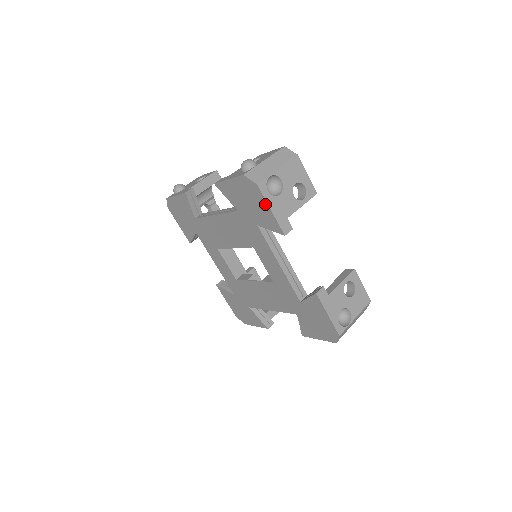
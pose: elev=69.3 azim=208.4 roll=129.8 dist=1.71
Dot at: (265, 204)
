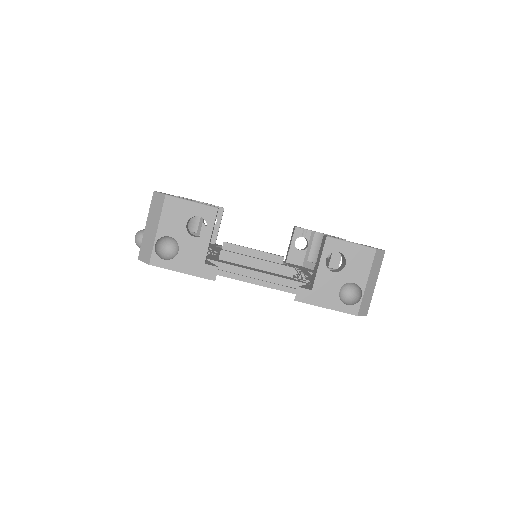
Dot at: (174, 270)
